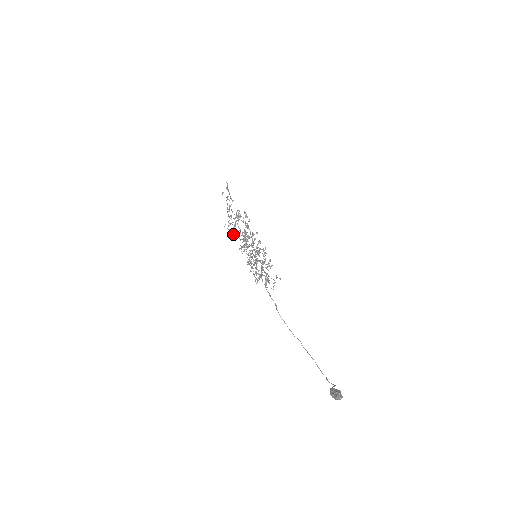
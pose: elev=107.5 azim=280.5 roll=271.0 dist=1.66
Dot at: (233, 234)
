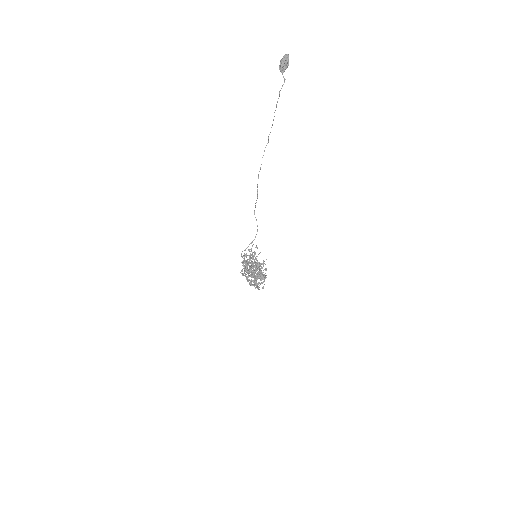
Dot at: occluded
